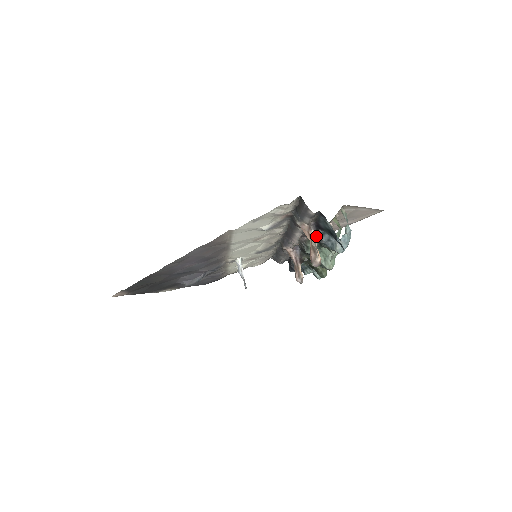
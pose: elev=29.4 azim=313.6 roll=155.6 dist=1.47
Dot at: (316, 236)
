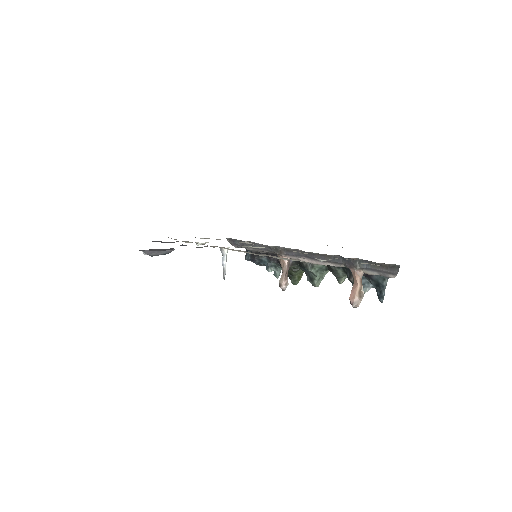
Dot at: occluded
